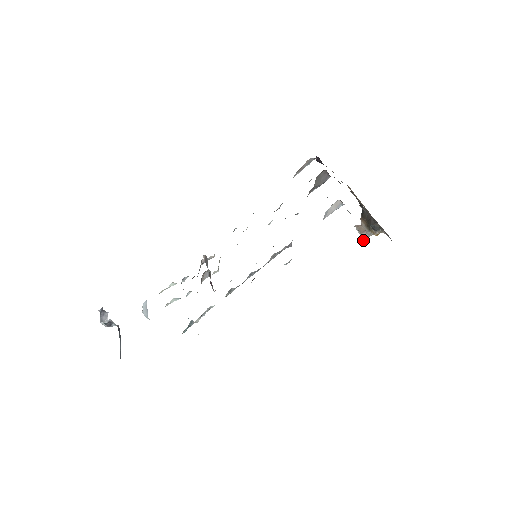
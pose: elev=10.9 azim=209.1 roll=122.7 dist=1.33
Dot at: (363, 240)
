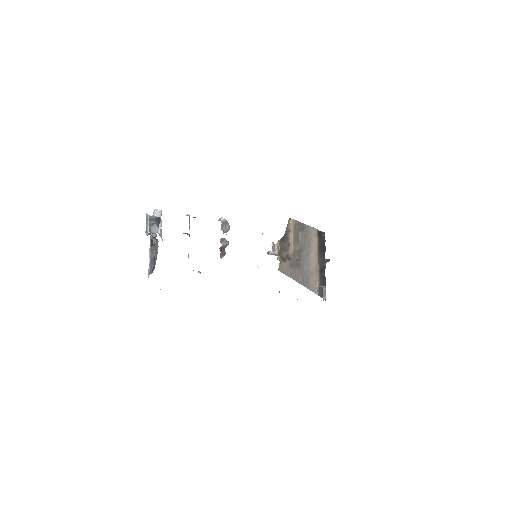
Dot at: occluded
